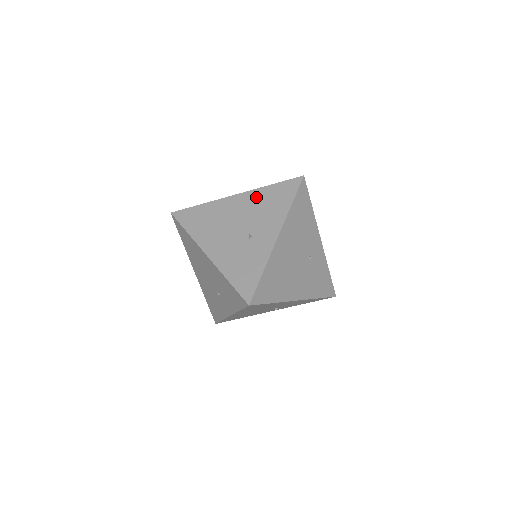
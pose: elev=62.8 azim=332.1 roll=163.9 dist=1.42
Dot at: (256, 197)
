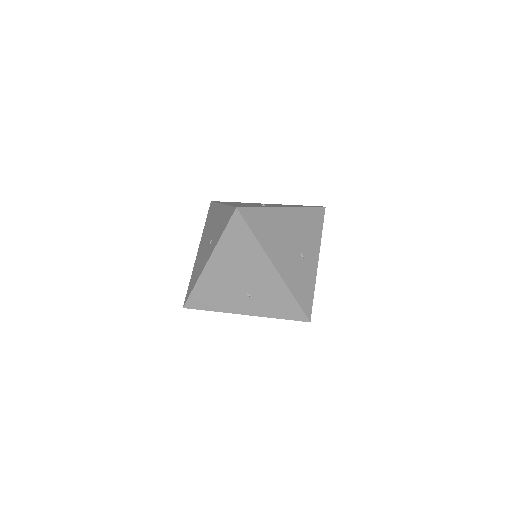
Dot at: occluded
